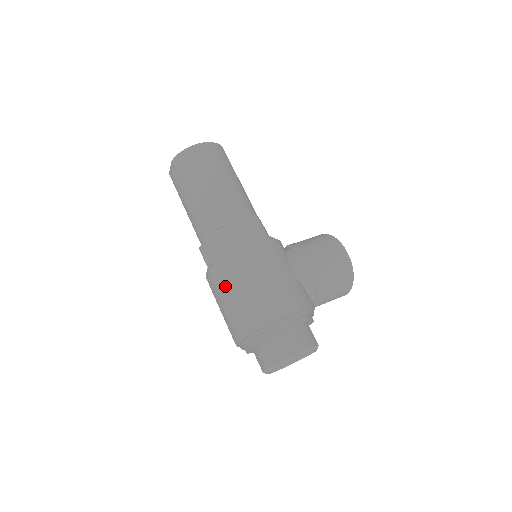
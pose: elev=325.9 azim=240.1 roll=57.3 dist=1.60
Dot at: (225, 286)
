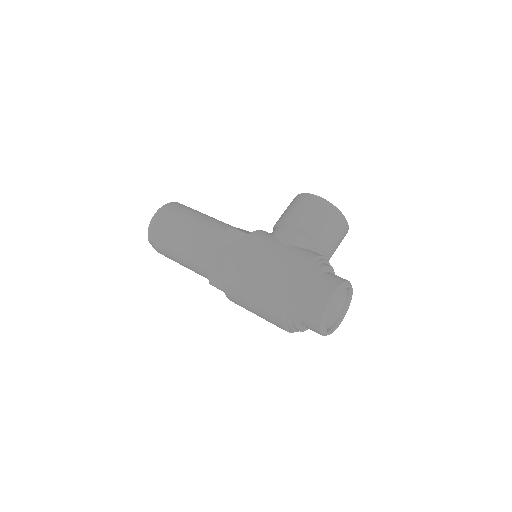
Dot at: (242, 294)
